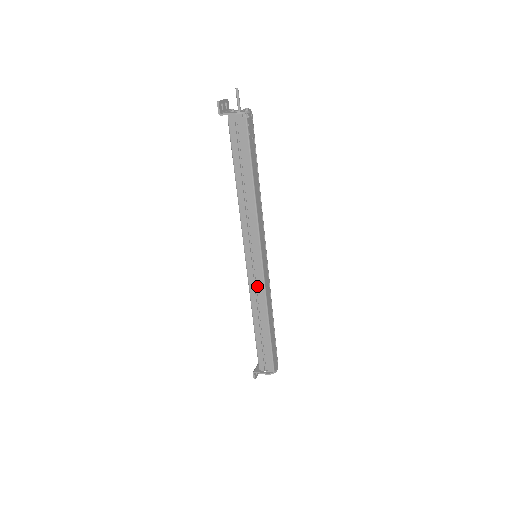
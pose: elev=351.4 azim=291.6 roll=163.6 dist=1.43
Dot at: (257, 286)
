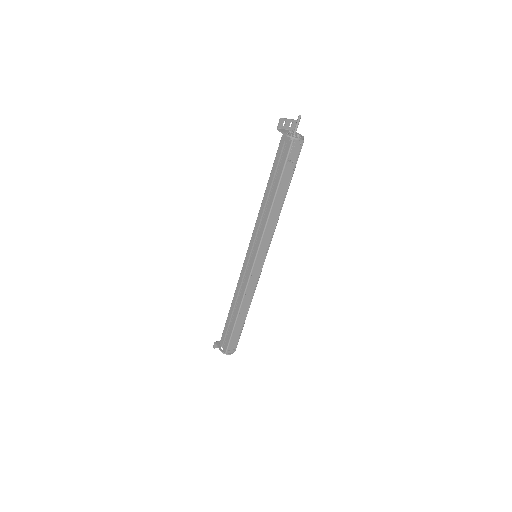
Dot at: (245, 279)
